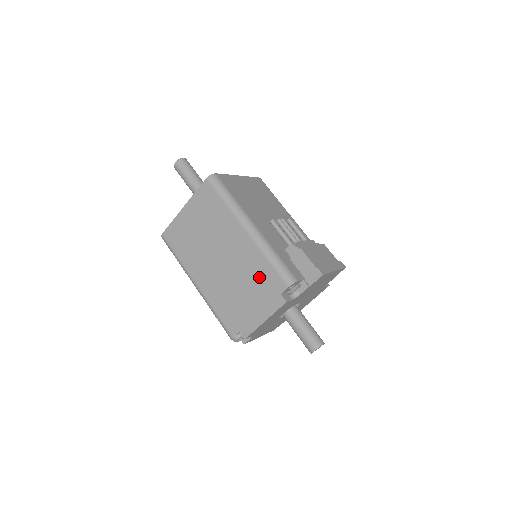
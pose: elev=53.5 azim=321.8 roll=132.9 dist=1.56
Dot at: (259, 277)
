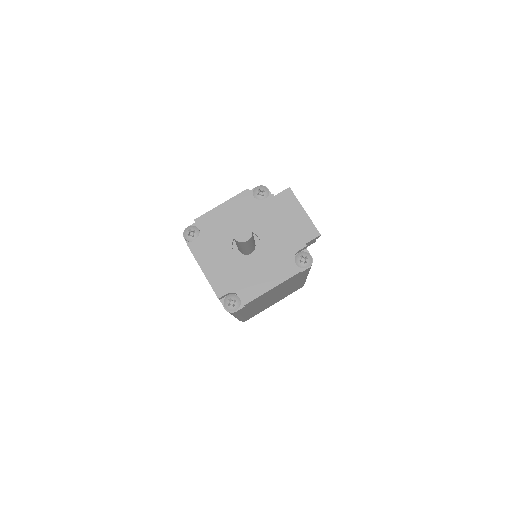
Dot at: occluded
